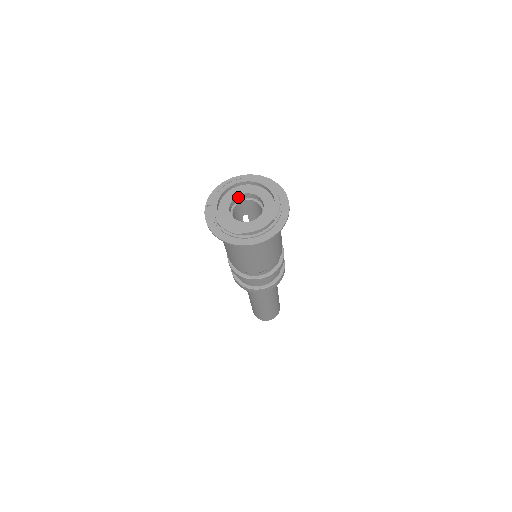
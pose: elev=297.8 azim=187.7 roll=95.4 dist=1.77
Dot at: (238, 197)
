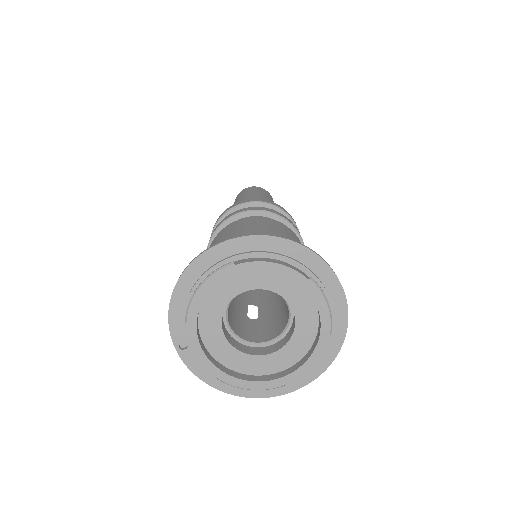
Dot at: (226, 303)
